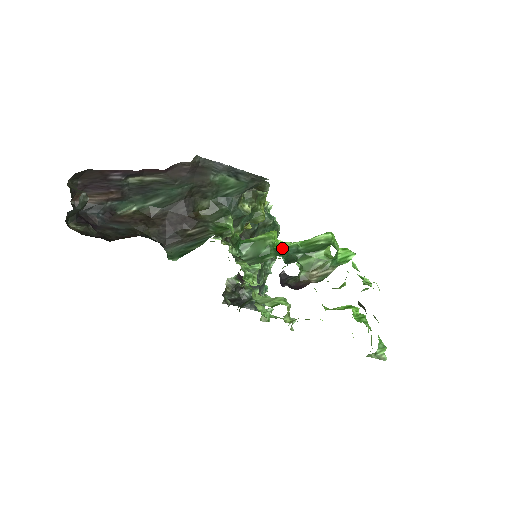
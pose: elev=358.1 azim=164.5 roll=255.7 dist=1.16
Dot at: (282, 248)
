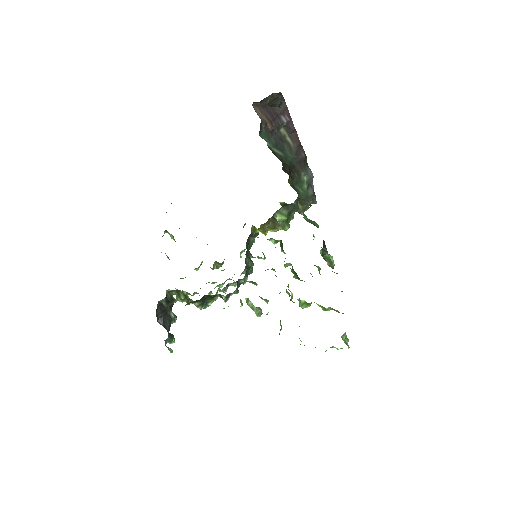
Dot at: occluded
